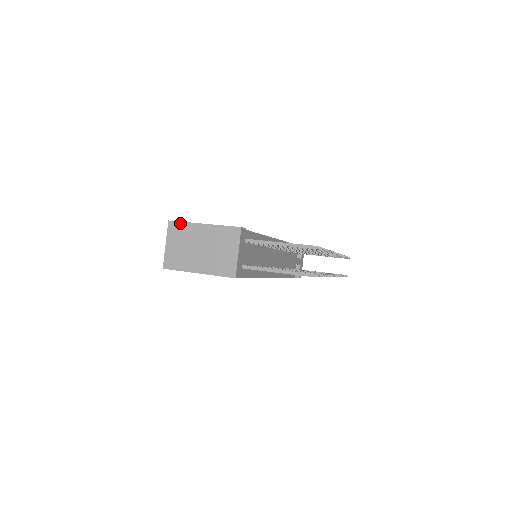
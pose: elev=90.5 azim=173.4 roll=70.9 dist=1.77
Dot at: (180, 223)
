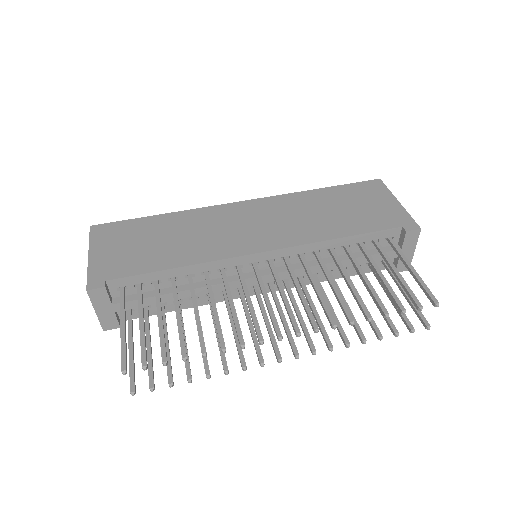
Dot at: (90, 237)
